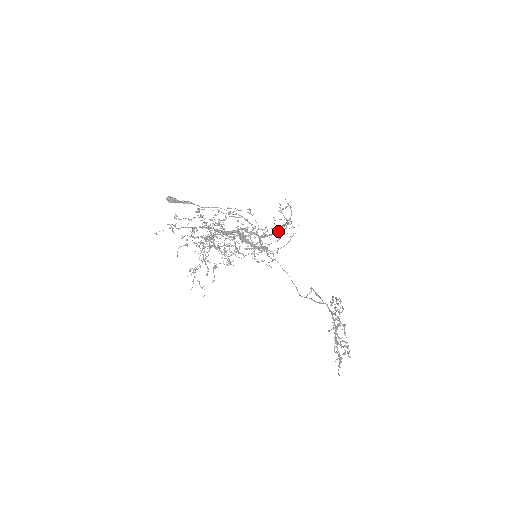
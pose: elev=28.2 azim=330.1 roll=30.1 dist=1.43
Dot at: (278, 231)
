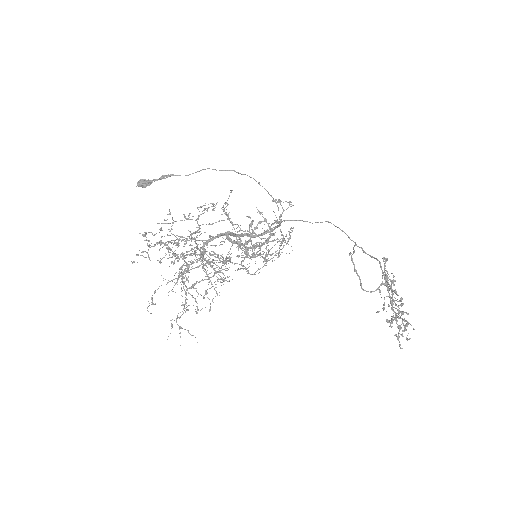
Dot at: (264, 242)
